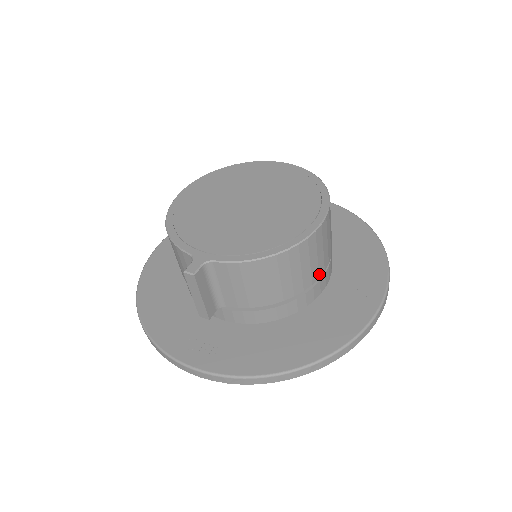
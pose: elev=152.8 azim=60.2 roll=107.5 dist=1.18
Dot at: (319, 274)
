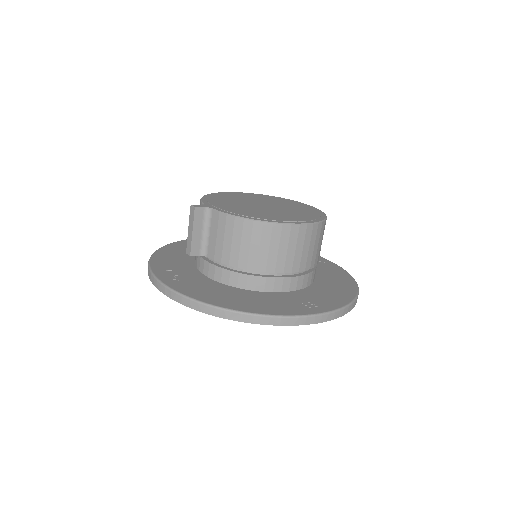
Dot at: (285, 270)
